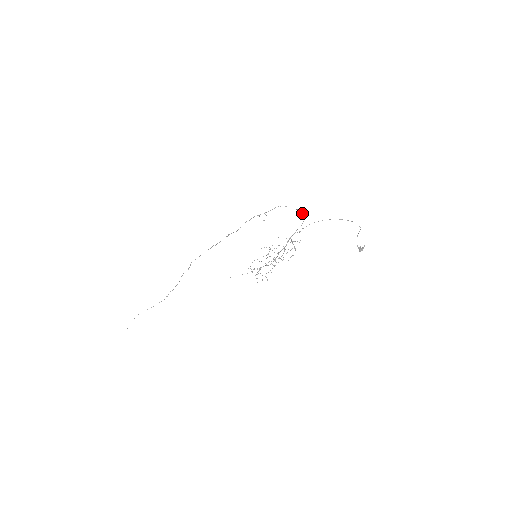
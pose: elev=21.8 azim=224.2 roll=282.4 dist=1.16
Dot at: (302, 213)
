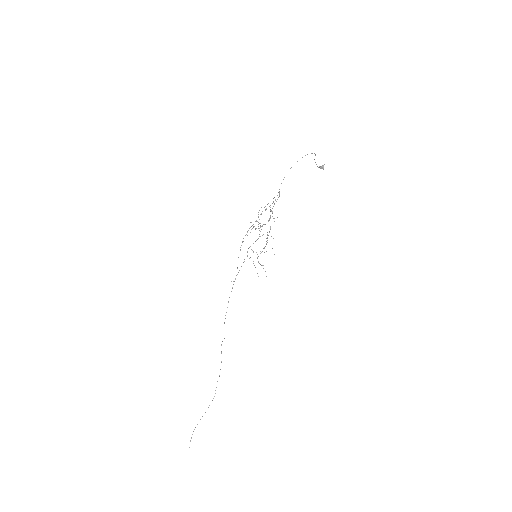
Dot at: occluded
